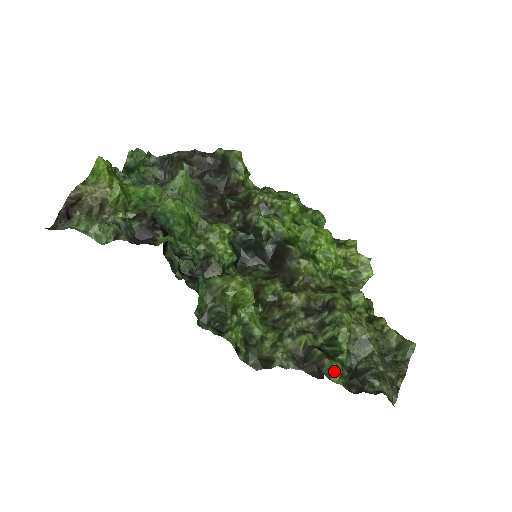
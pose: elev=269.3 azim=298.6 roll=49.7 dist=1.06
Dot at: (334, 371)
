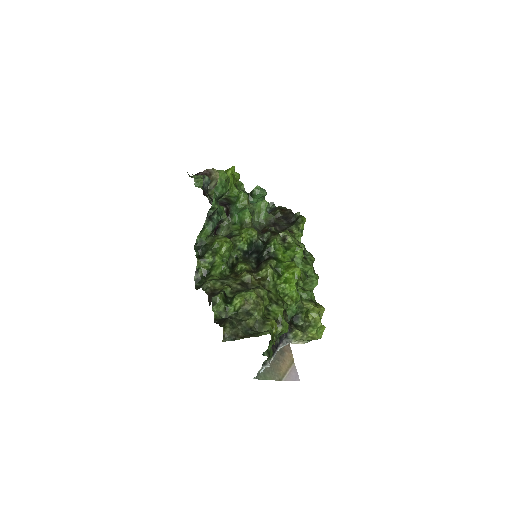
Dot at: (218, 304)
